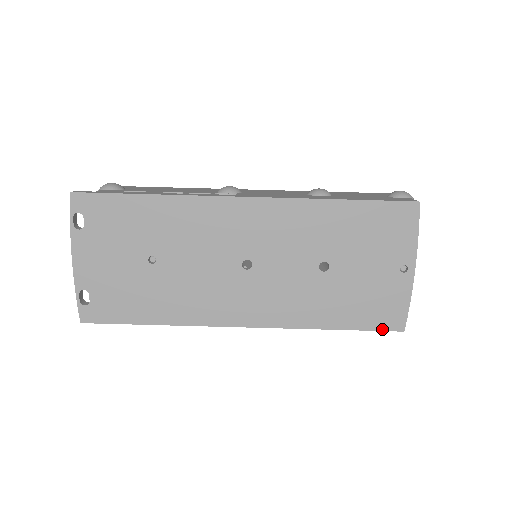
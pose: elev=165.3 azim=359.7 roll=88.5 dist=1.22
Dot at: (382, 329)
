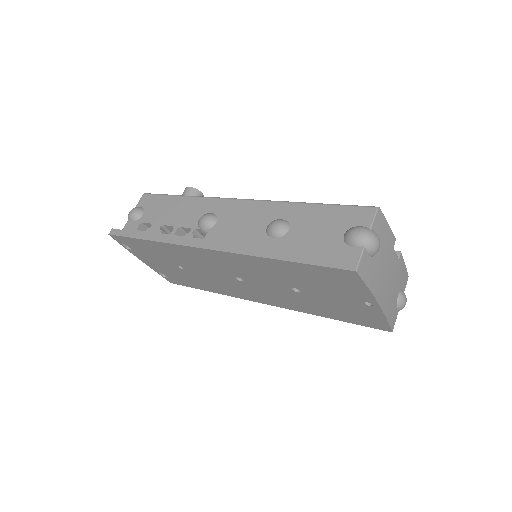
Dot at: (371, 327)
